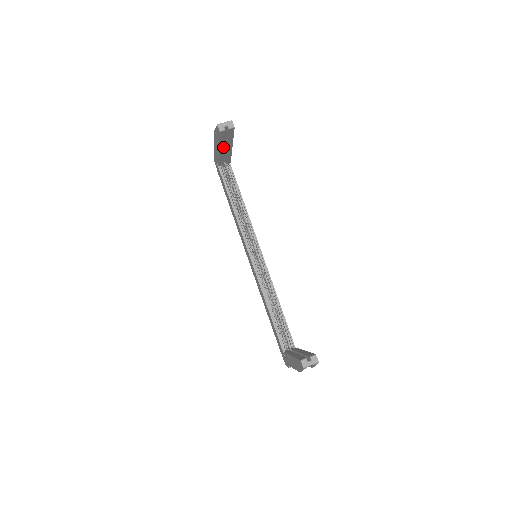
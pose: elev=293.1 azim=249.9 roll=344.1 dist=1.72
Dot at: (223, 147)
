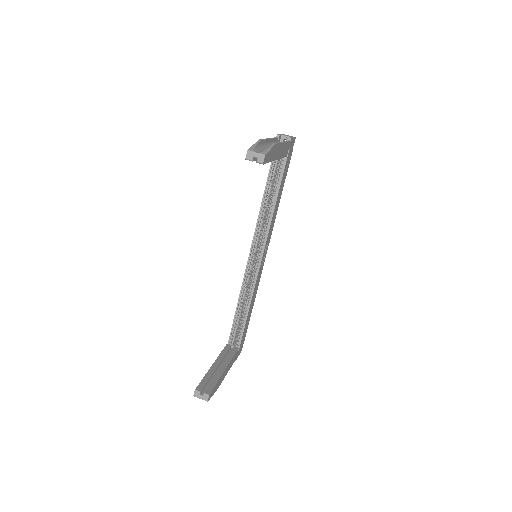
Dot at: occluded
